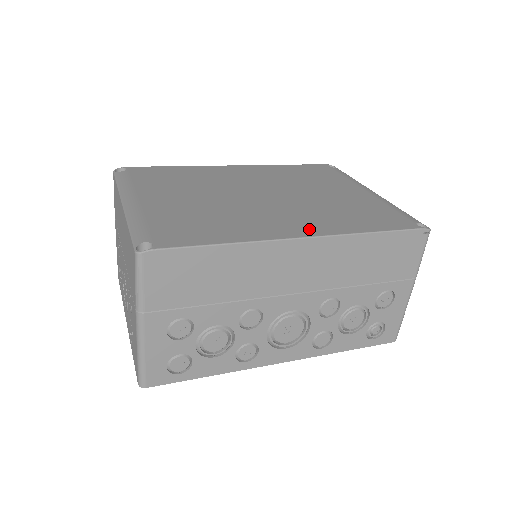
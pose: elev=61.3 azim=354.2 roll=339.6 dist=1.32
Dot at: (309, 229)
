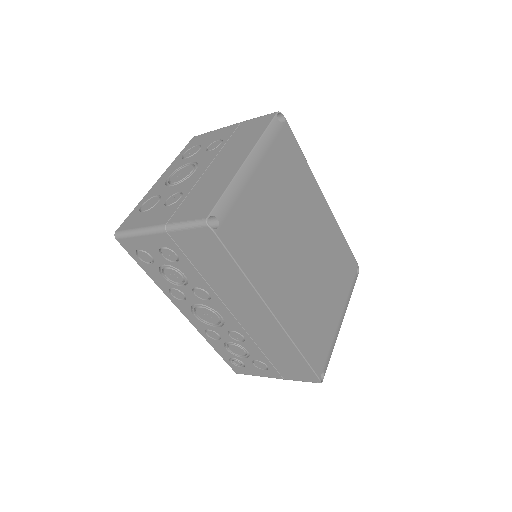
Dot at: (284, 313)
